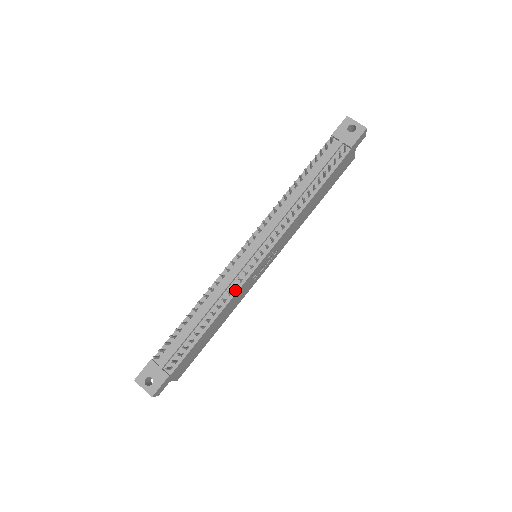
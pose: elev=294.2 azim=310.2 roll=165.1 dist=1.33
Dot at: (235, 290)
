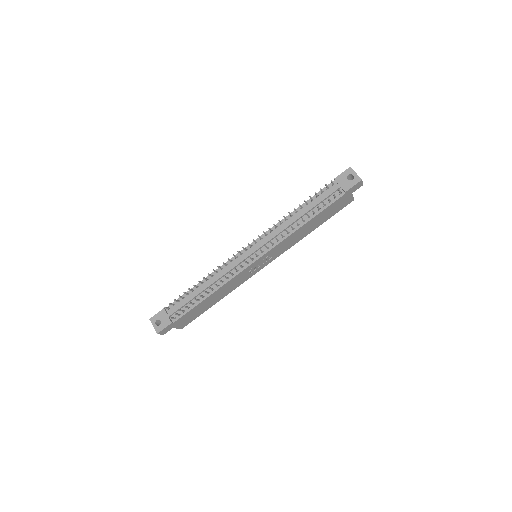
Dot at: (232, 276)
